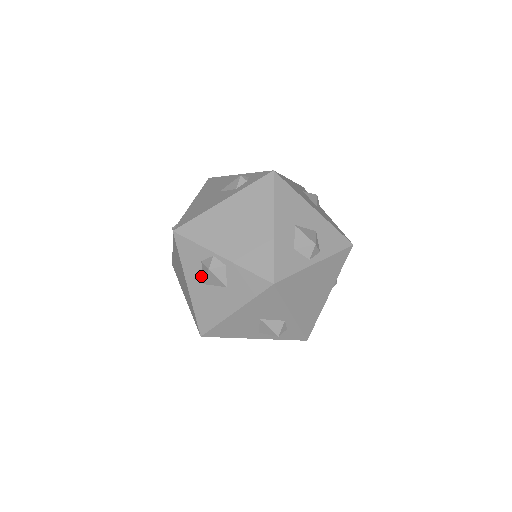
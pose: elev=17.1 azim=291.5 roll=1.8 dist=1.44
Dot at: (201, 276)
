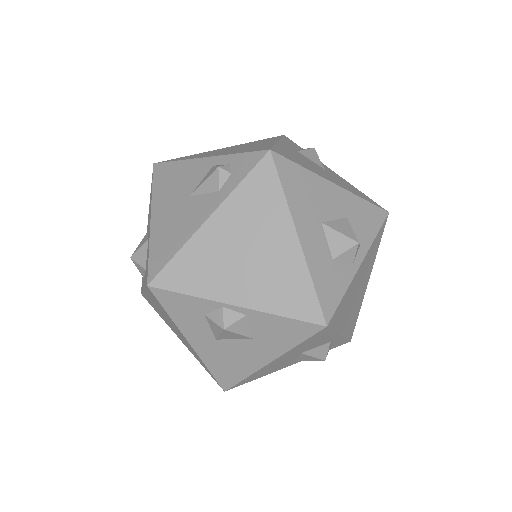
Dot at: (209, 331)
